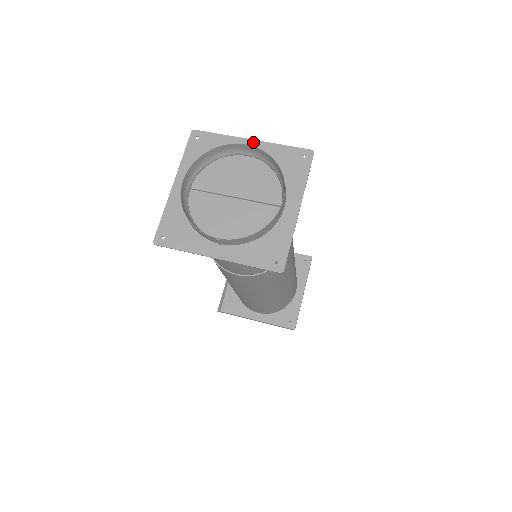
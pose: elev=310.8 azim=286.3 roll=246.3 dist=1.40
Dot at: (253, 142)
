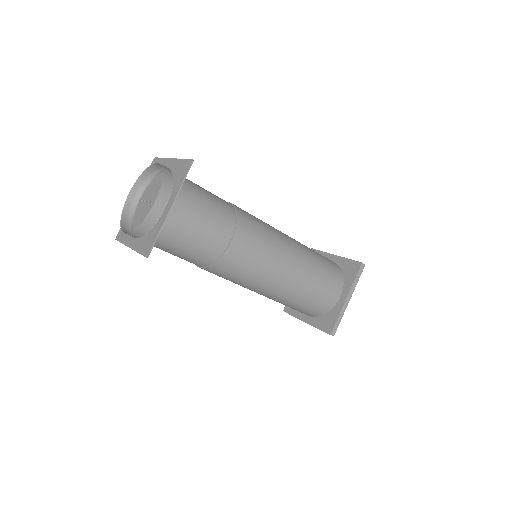
Dot at: (172, 160)
